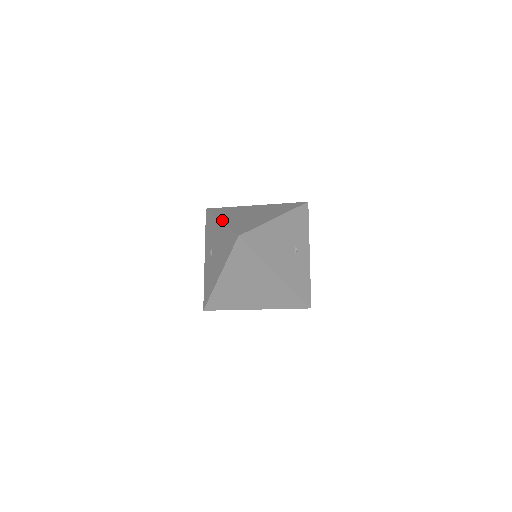
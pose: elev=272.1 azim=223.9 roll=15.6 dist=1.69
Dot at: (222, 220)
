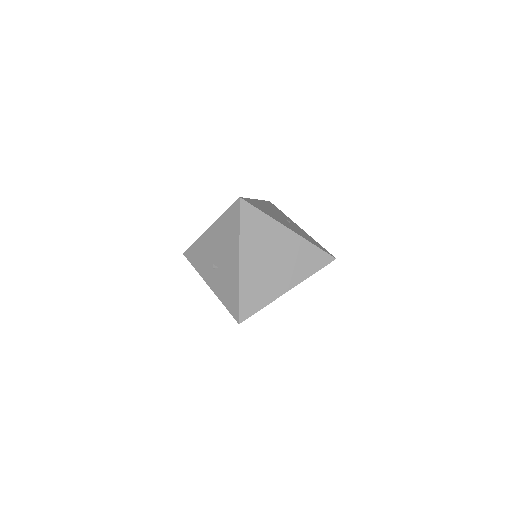
Dot at: (210, 227)
